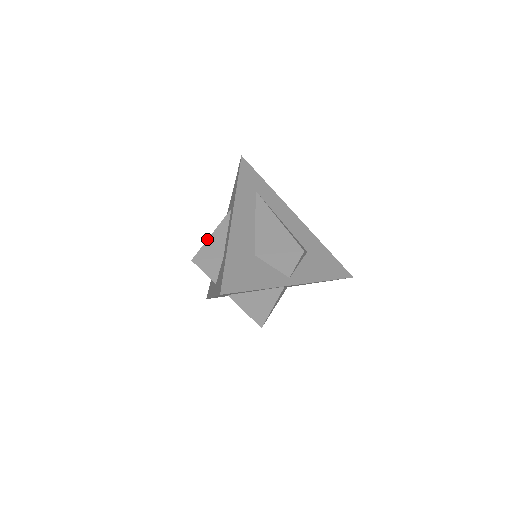
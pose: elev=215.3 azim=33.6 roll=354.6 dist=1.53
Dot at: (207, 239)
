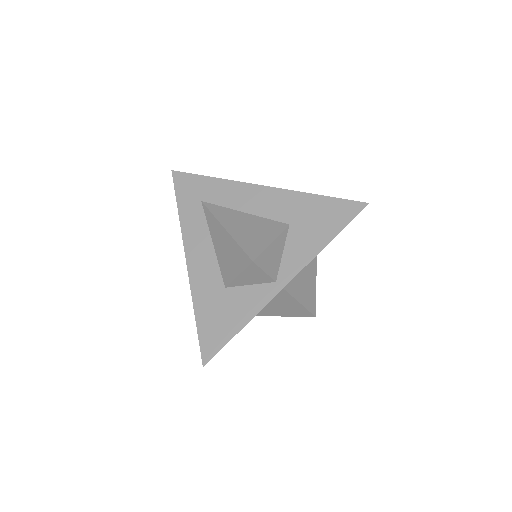
Dot at: occluded
